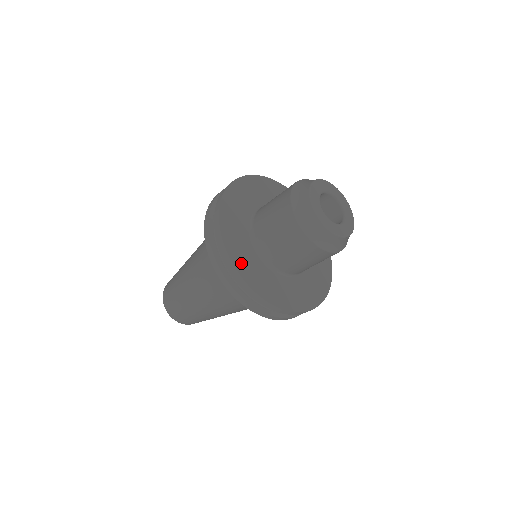
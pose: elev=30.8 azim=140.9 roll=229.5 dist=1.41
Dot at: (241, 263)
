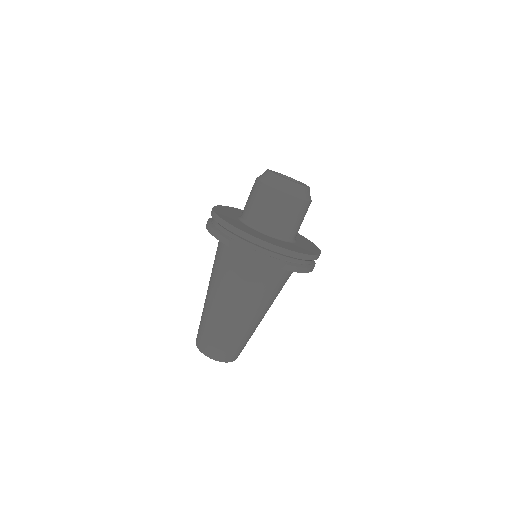
Dot at: (260, 237)
